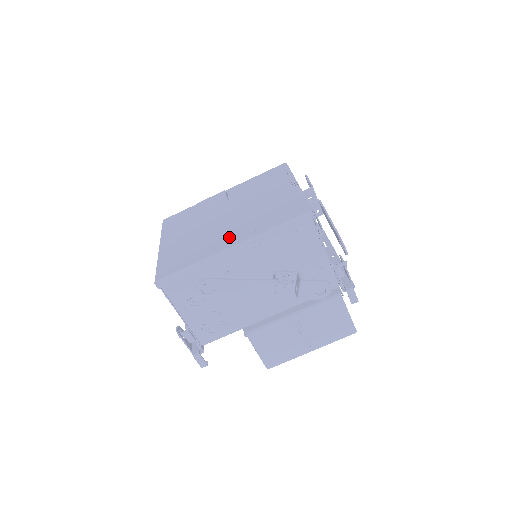
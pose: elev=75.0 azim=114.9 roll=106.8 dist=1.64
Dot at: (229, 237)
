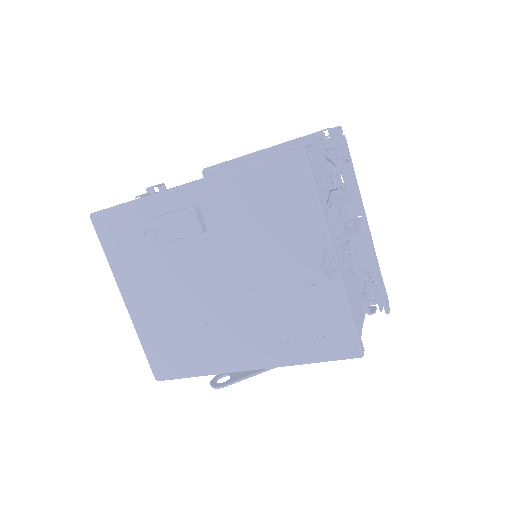
Dot at: (239, 347)
